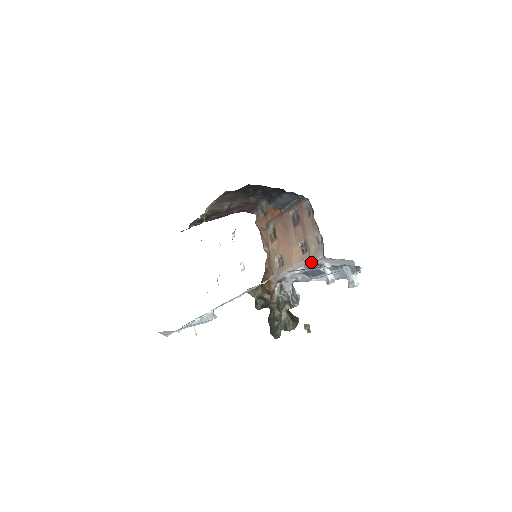
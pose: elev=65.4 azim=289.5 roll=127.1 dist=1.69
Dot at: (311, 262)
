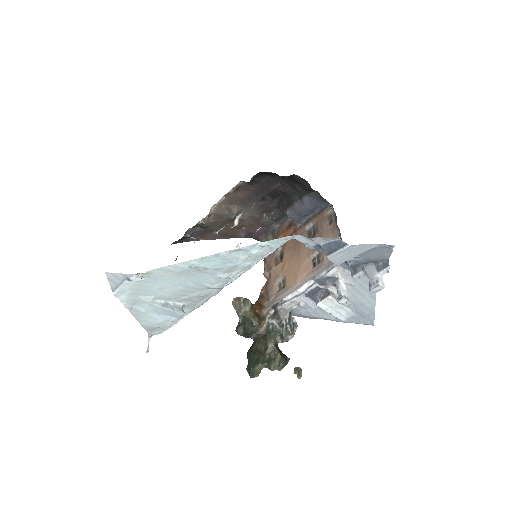
Dot at: (323, 271)
